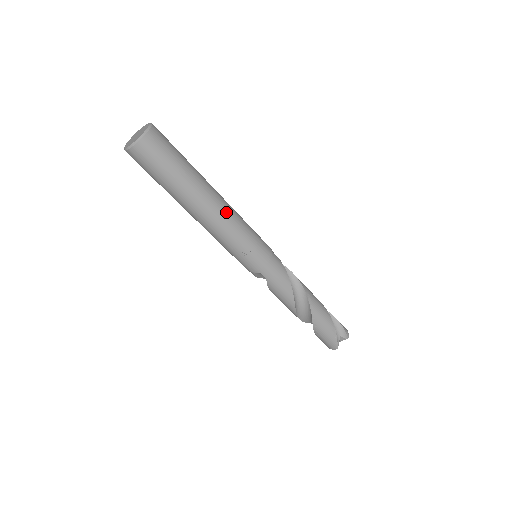
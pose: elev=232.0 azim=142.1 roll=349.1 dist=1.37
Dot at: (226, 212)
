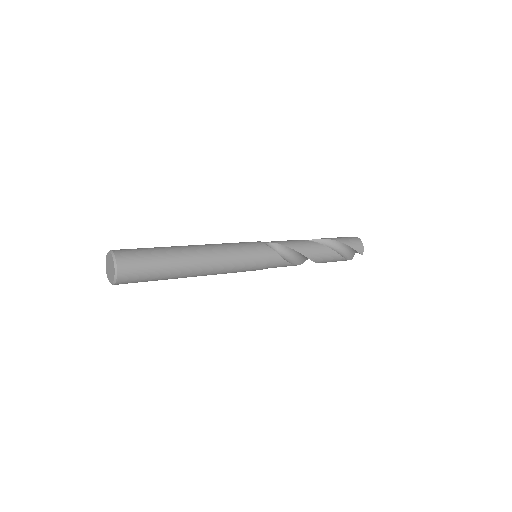
Dot at: (212, 271)
